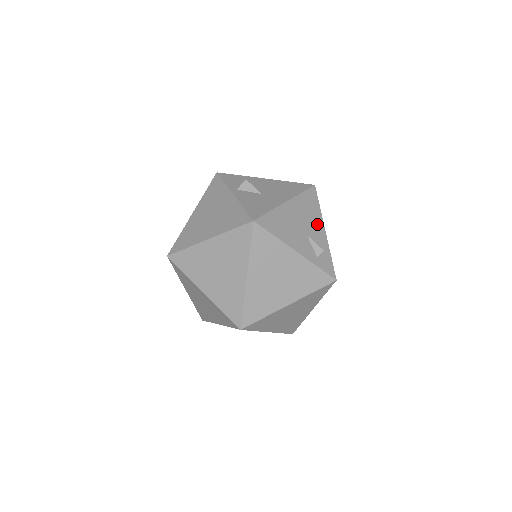
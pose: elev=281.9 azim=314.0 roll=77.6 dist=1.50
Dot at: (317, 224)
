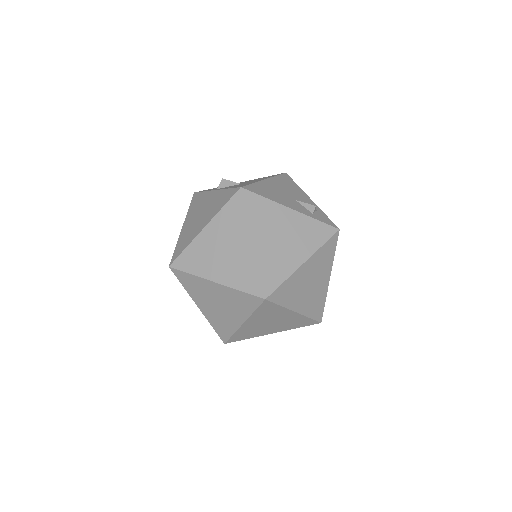
Dot at: (301, 194)
